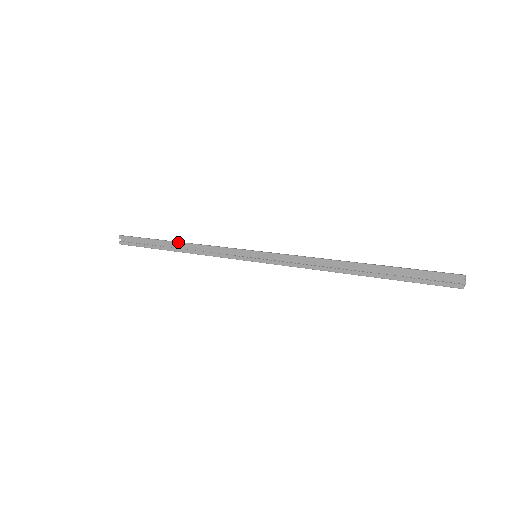
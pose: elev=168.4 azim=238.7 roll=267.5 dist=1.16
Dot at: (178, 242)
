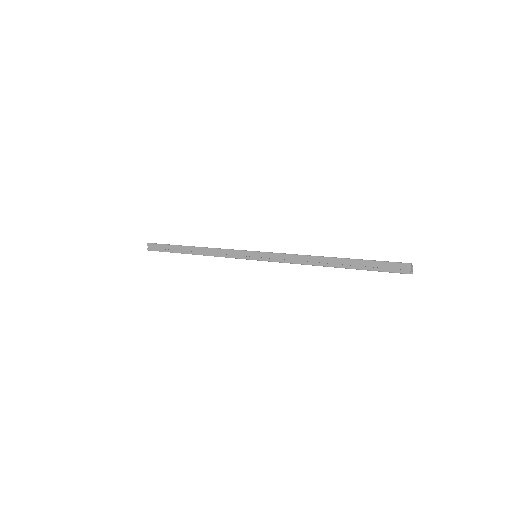
Dot at: occluded
